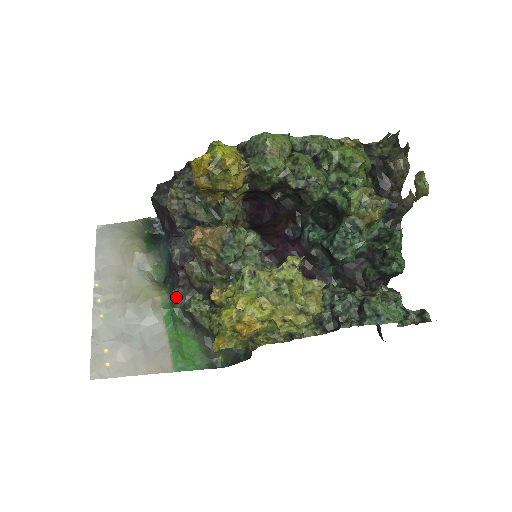
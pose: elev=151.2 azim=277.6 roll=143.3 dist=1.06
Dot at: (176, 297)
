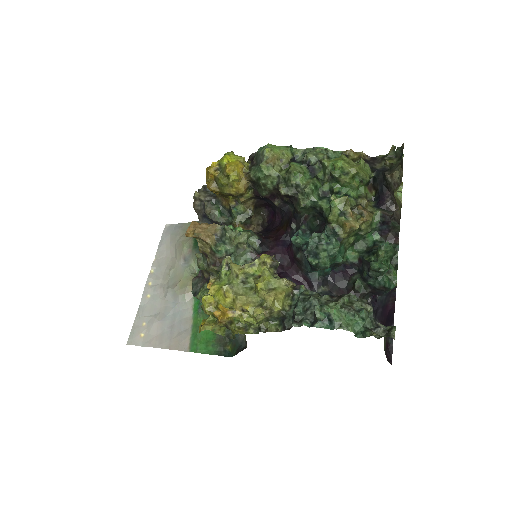
Dot at: (192, 285)
